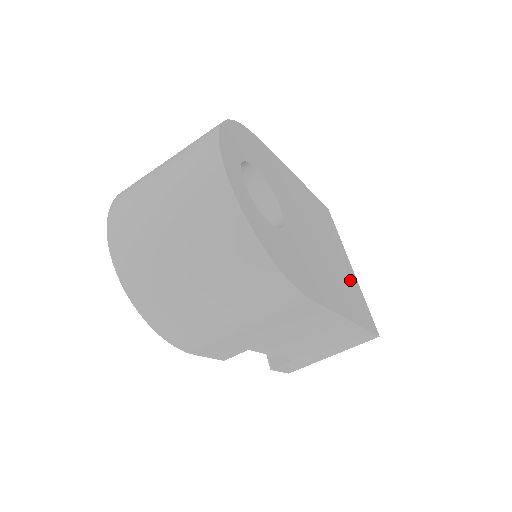
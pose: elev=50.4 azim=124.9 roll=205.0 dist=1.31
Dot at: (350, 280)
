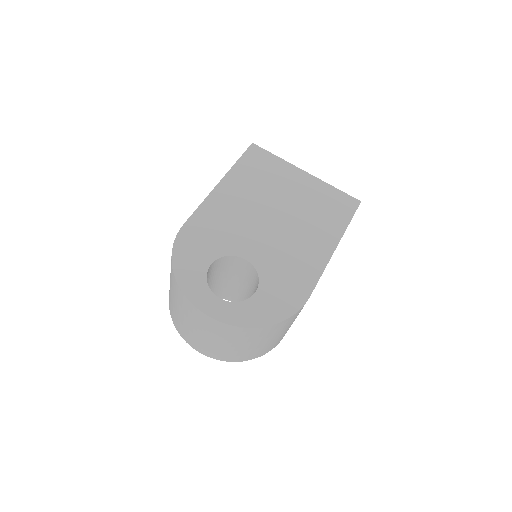
Dot at: (314, 195)
